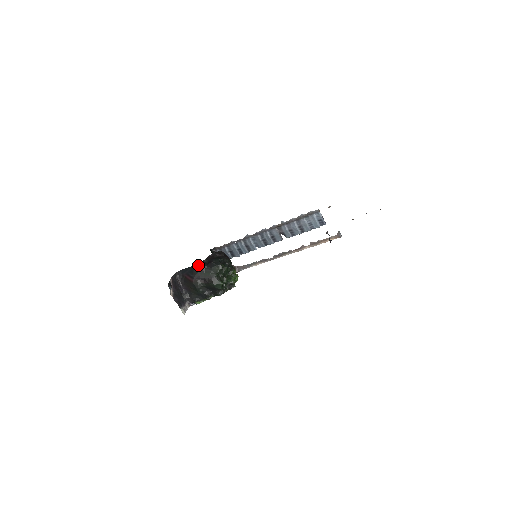
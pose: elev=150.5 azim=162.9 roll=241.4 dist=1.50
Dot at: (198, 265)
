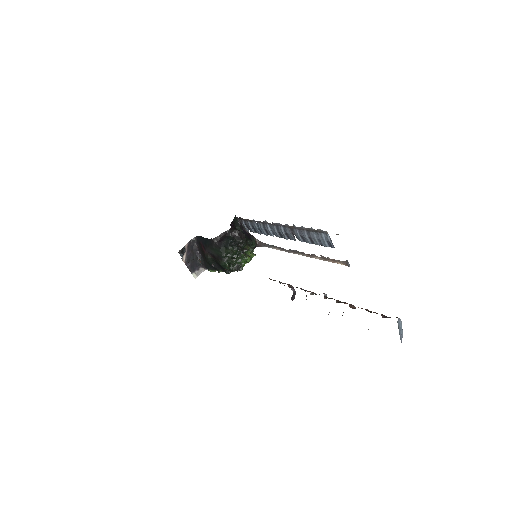
Dot at: (210, 240)
